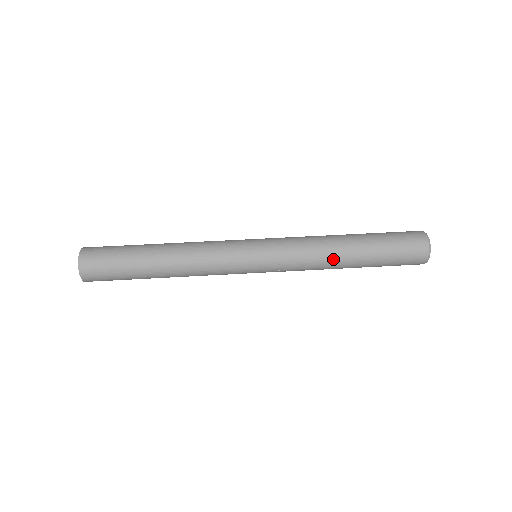
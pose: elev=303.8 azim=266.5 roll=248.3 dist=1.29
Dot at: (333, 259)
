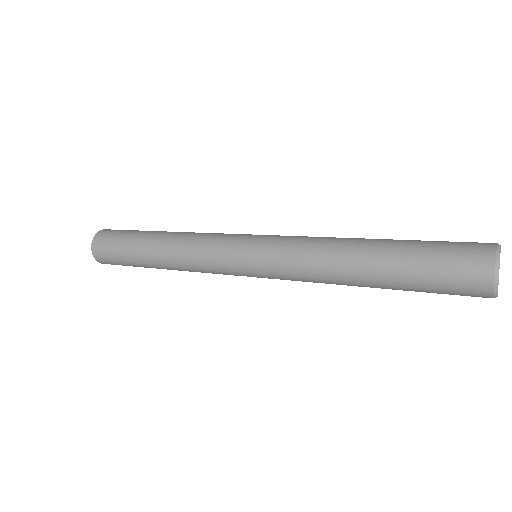
Dot at: (339, 264)
